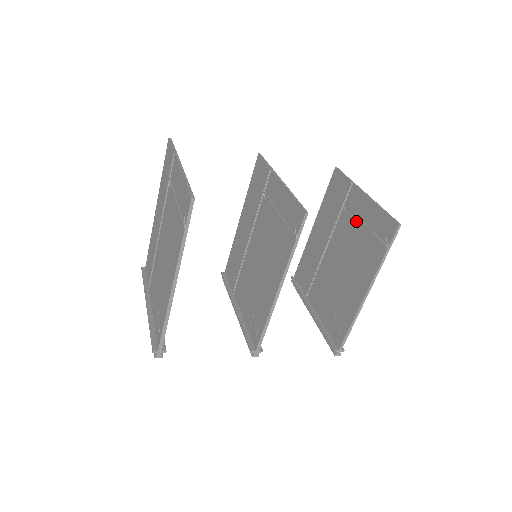
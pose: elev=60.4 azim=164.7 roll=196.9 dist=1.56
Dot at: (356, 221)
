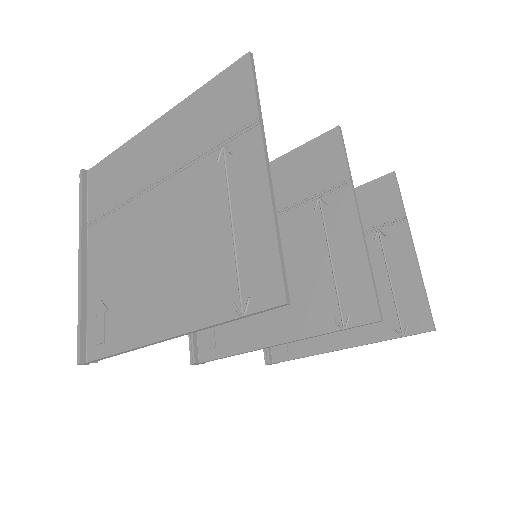
Dot at: (381, 265)
